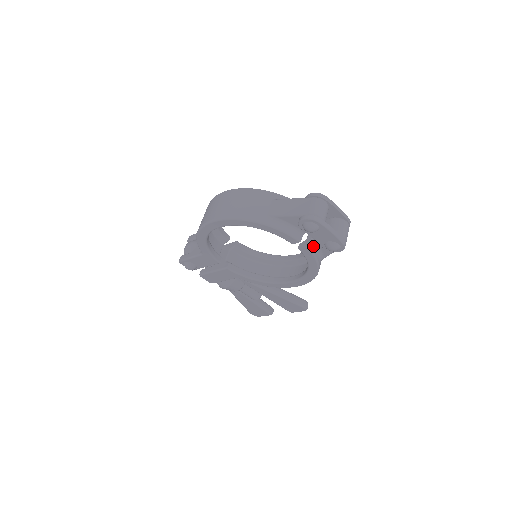
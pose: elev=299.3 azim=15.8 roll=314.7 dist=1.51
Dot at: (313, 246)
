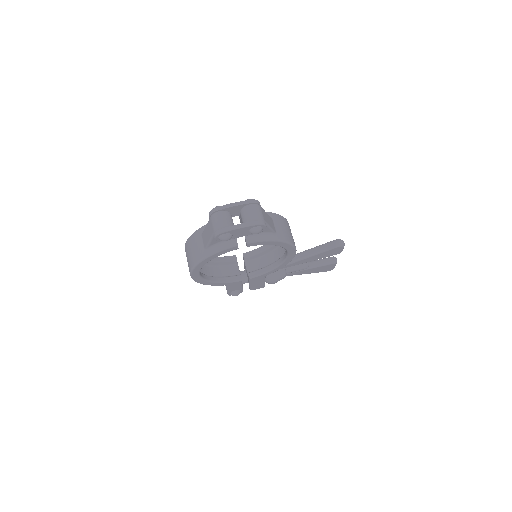
Dot at: (252, 237)
